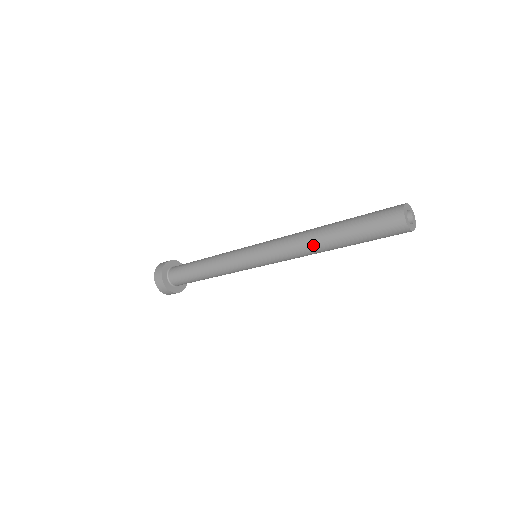
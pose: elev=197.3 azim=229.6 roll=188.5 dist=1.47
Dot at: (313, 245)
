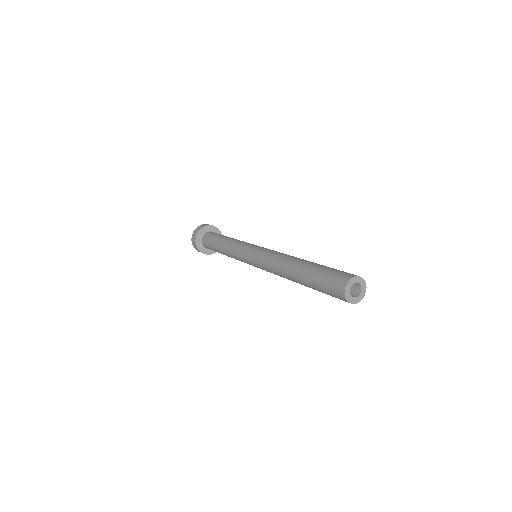
Dot at: occluded
